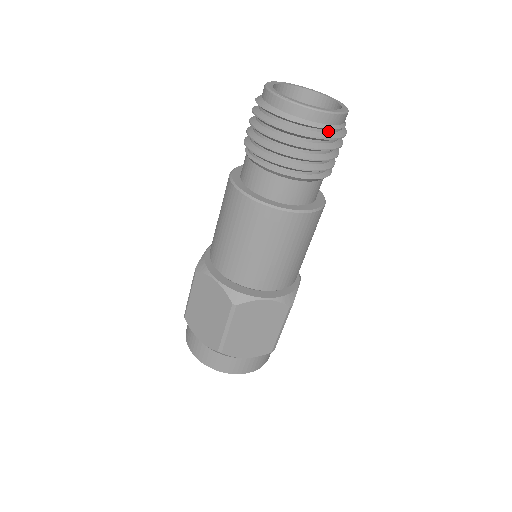
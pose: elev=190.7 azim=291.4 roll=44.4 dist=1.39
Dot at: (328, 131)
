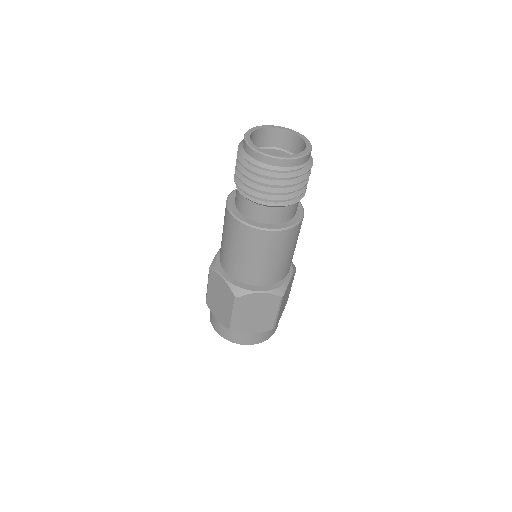
Dot at: (292, 171)
